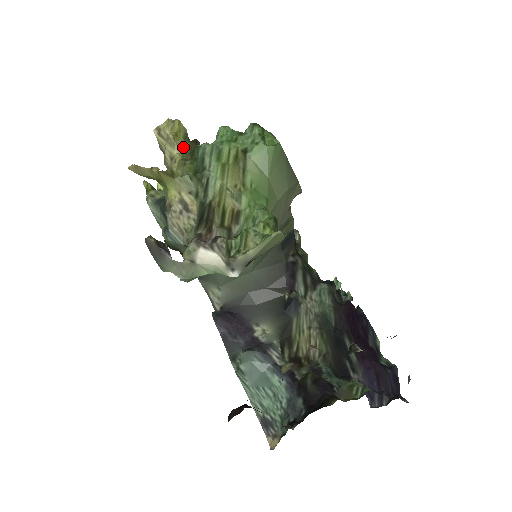
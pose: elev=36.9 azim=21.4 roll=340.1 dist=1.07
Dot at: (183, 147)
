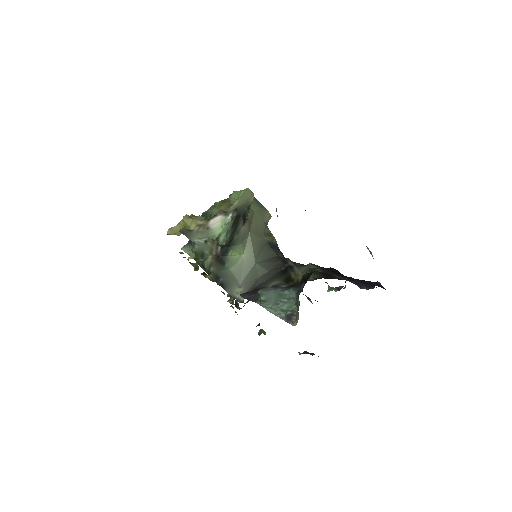
Dot at: occluded
